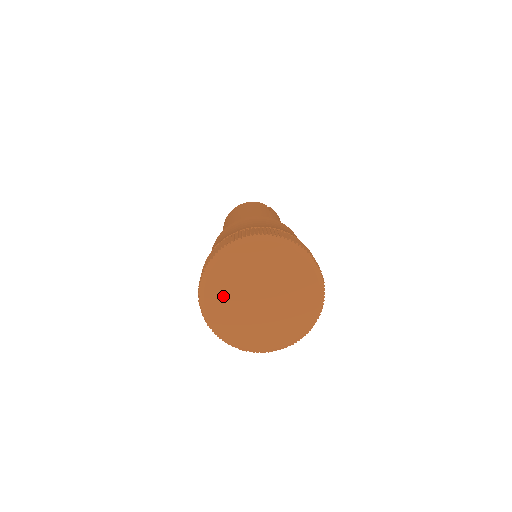
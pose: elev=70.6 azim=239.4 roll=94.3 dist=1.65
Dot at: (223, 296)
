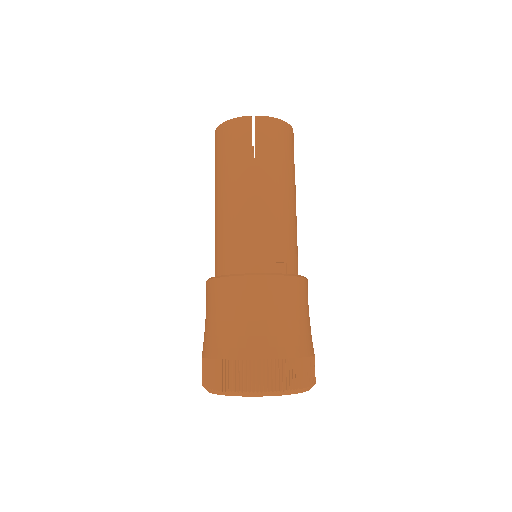
Dot at: occluded
